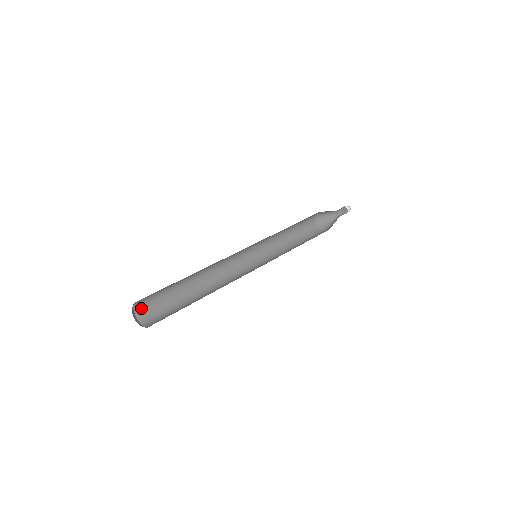
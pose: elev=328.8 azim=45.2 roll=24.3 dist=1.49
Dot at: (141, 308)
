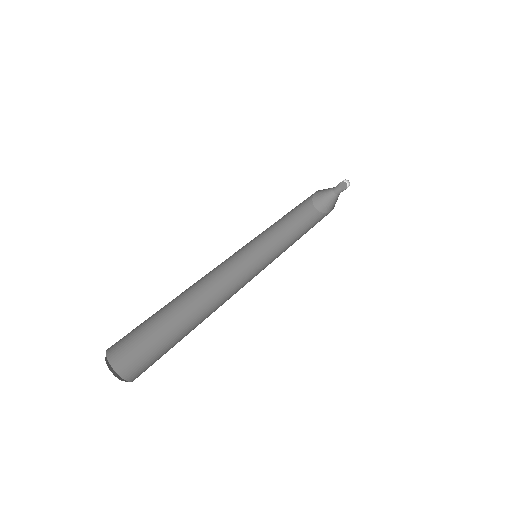
Dot at: (115, 347)
